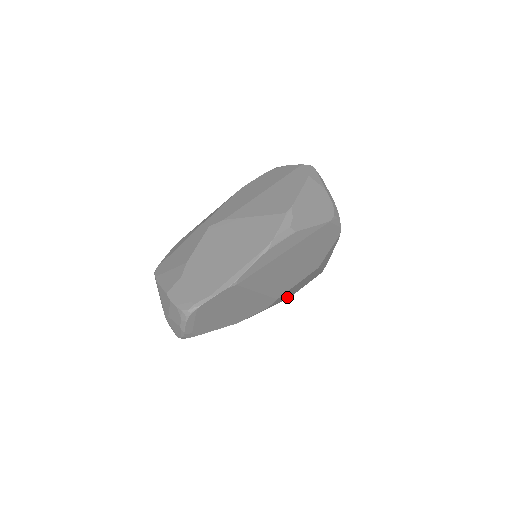
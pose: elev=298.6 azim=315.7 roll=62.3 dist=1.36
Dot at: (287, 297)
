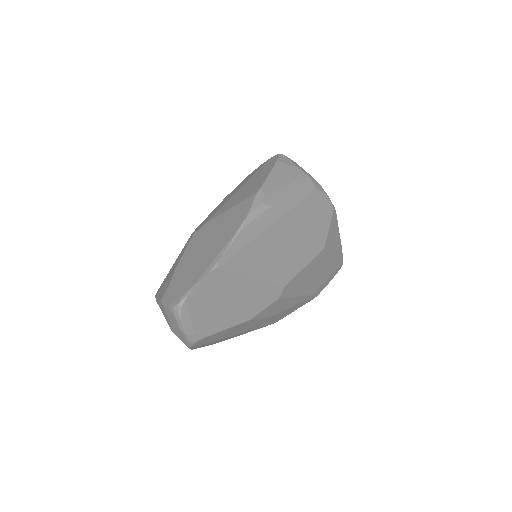
Dot at: (307, 292)
